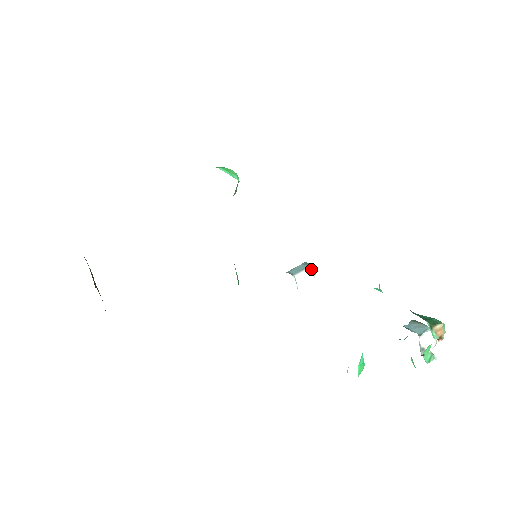
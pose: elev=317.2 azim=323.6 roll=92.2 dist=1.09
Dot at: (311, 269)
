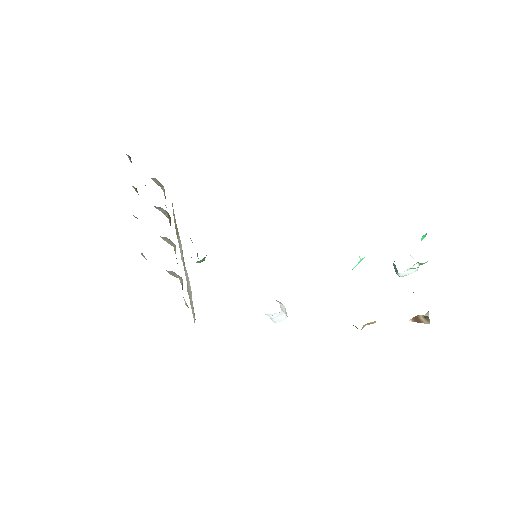
Dot at: occluded
